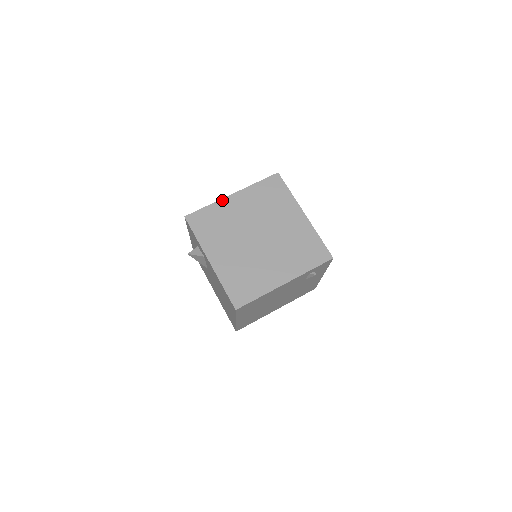
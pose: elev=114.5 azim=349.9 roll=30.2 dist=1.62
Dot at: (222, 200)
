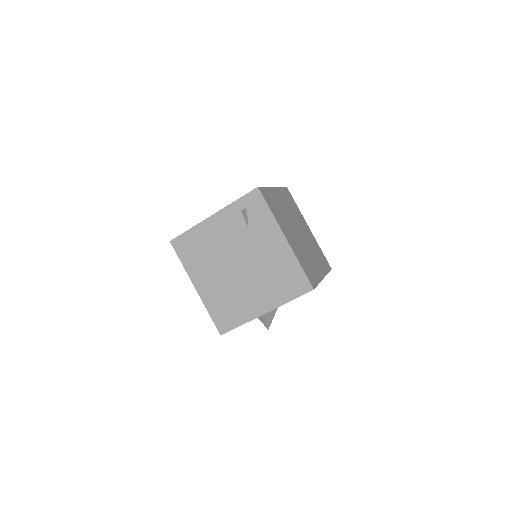
Dot at: occluded
